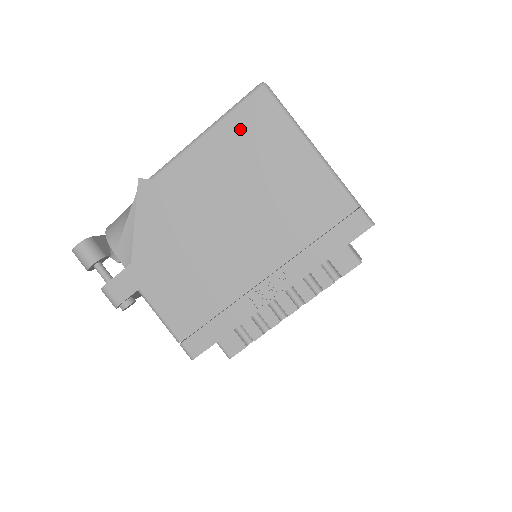
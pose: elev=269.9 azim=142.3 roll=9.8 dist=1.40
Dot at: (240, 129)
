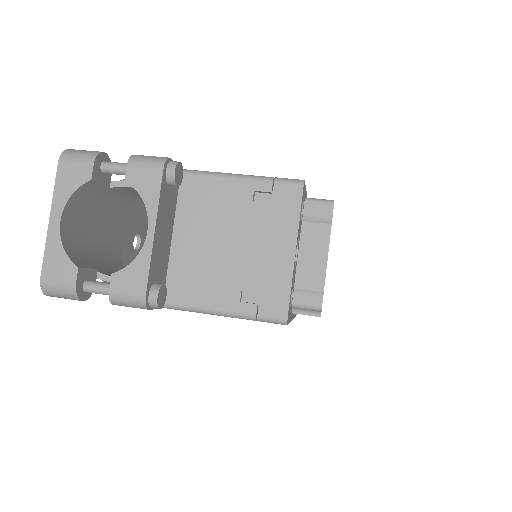
Dot at: occluded
